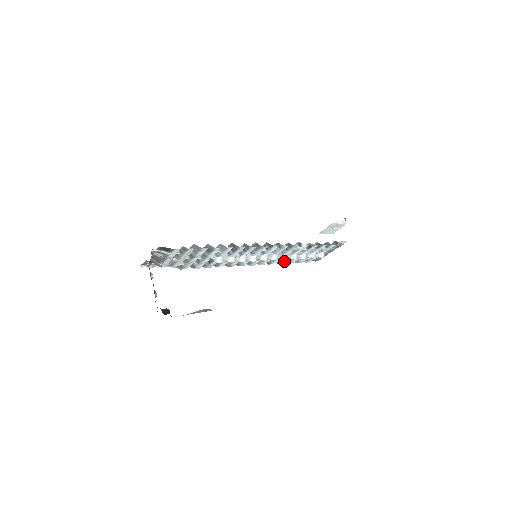
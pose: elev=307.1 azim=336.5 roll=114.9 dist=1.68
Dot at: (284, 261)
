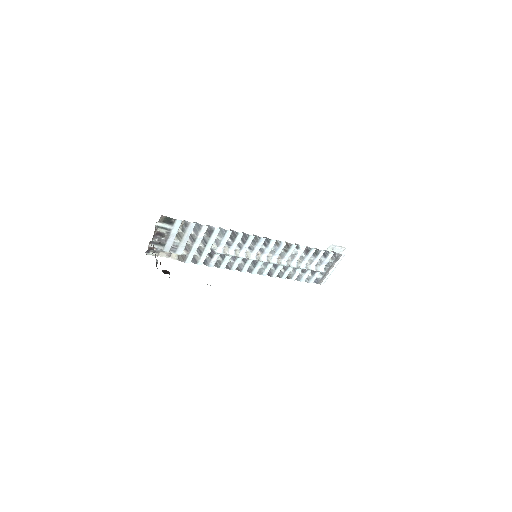
Dot at: (285, 274)
